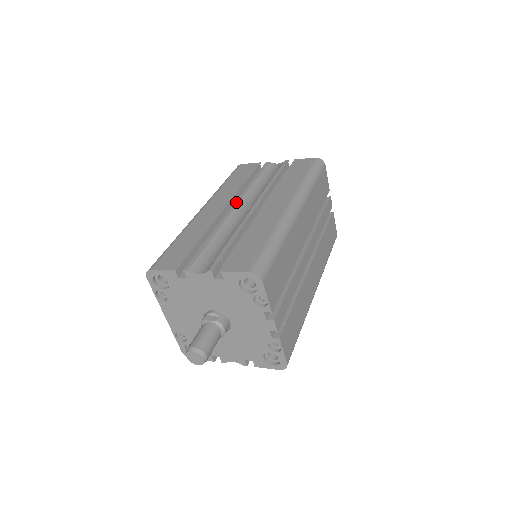
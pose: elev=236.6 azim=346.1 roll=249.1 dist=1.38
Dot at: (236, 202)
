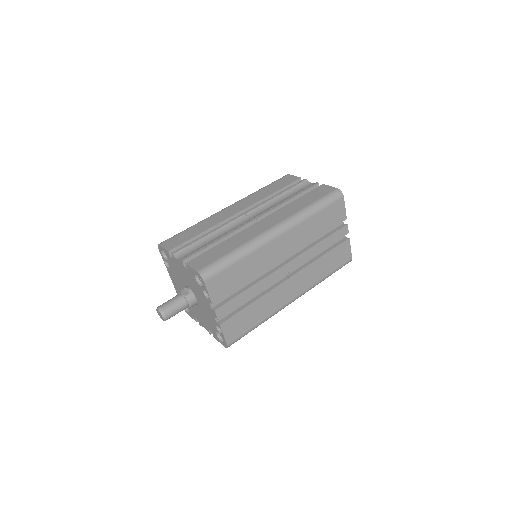
Dot at: (249, 210)
